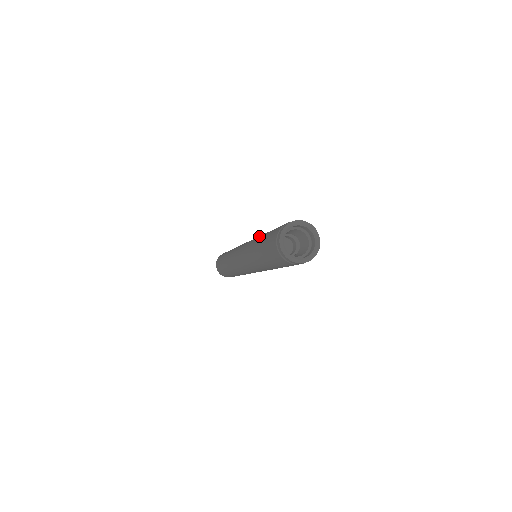
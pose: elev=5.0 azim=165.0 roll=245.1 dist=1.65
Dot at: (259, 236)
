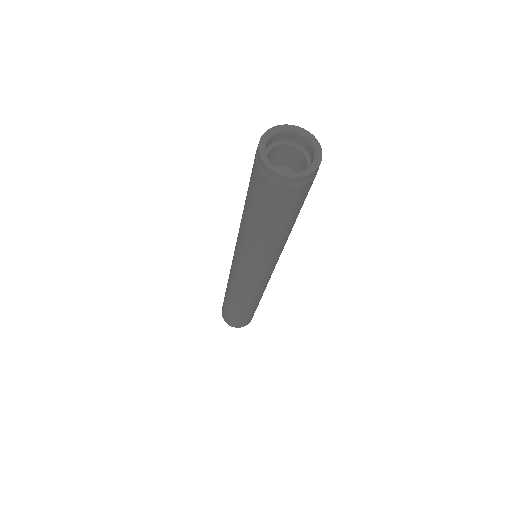
Dot at: (240, 224)
